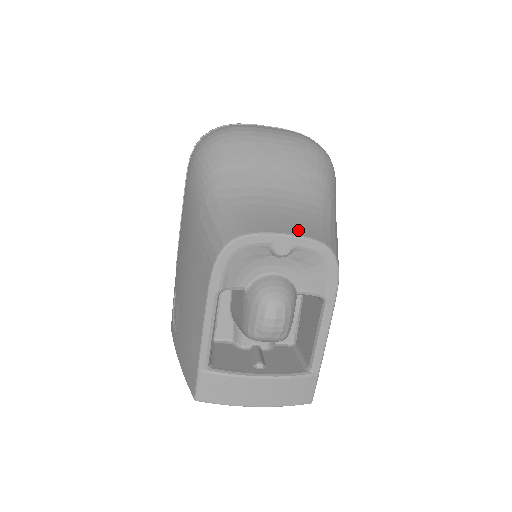
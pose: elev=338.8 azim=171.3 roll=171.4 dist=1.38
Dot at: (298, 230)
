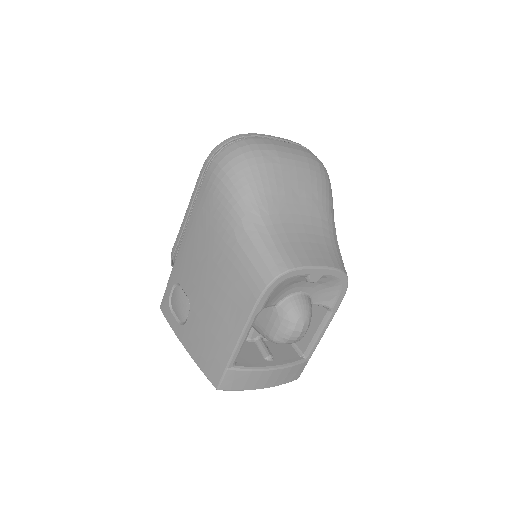
Dot at: (327, 261)
